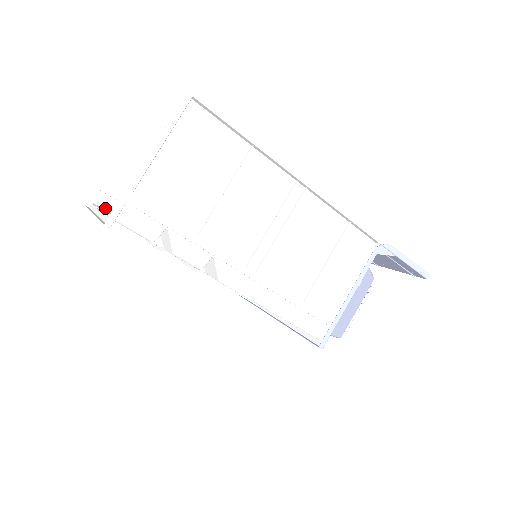
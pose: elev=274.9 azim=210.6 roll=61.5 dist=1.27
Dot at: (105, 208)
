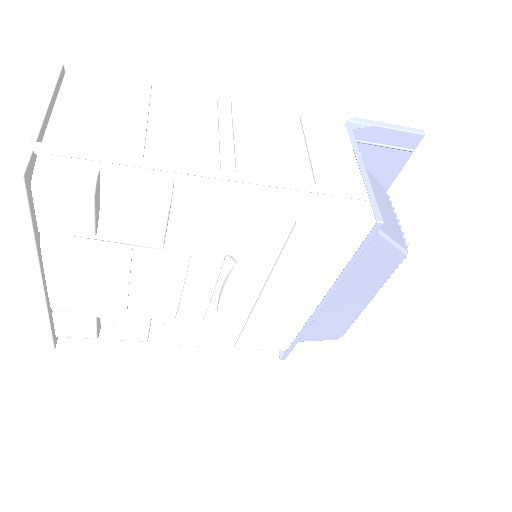
Dot at: (73, 337)
